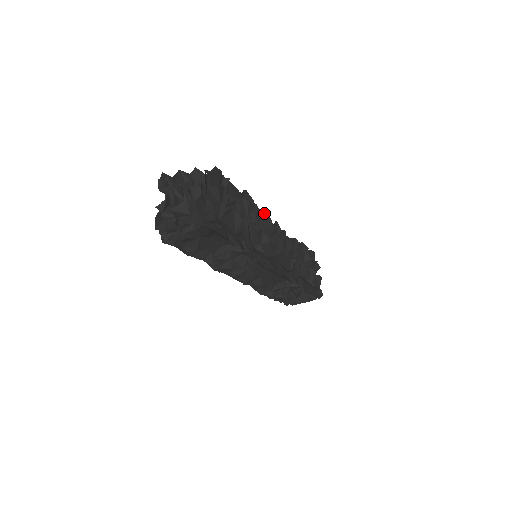
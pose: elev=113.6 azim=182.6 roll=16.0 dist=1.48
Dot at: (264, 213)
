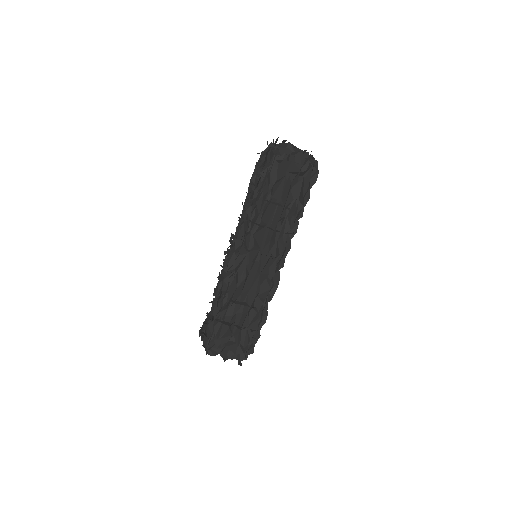
Dot at: occluded
